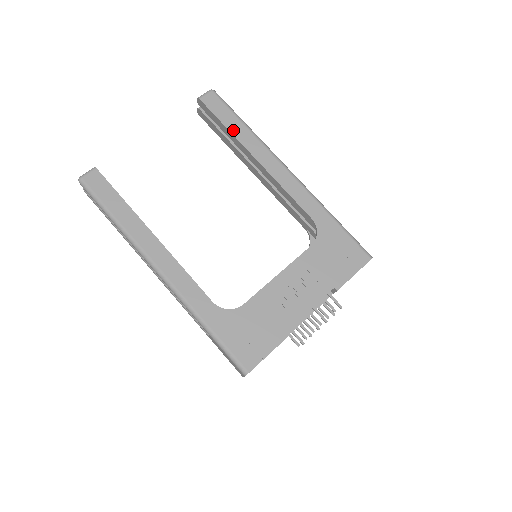
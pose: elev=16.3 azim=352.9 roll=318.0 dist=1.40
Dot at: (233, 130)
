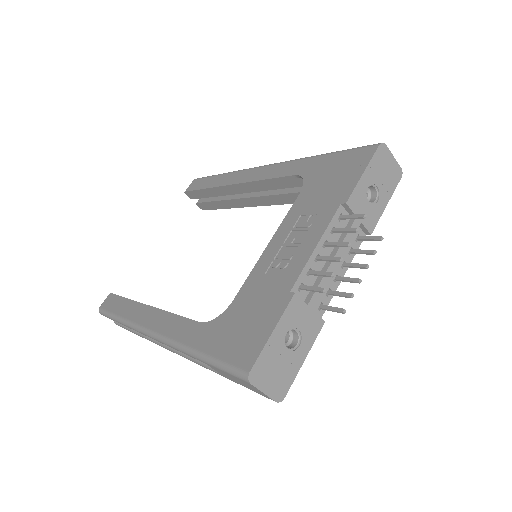
Dot at: (211, 185)
